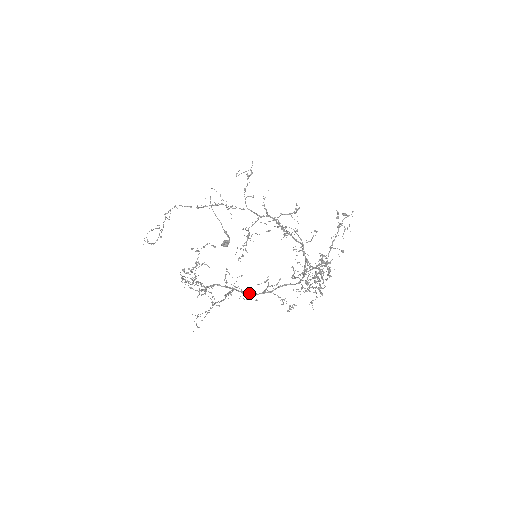
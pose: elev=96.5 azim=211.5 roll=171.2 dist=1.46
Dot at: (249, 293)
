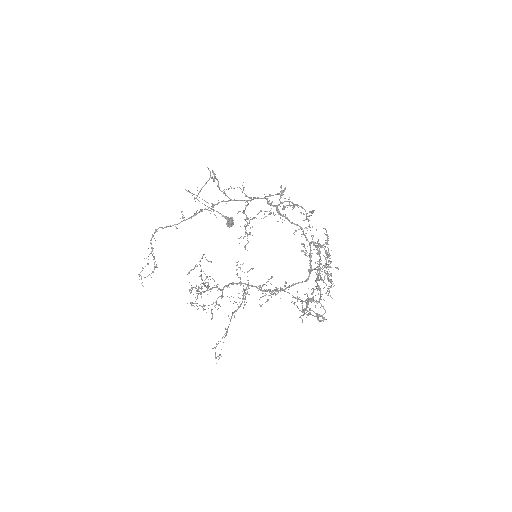
Dot at: (266, 282)
